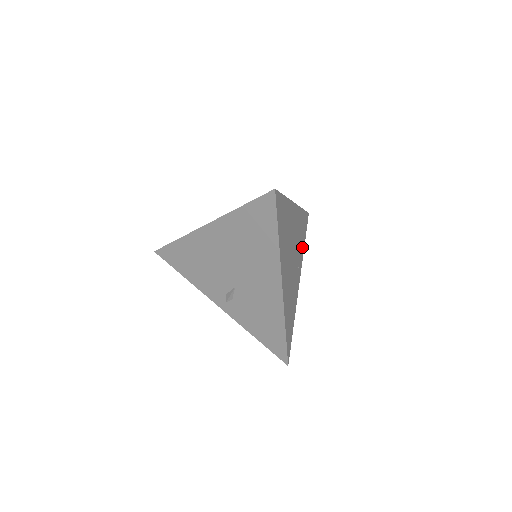
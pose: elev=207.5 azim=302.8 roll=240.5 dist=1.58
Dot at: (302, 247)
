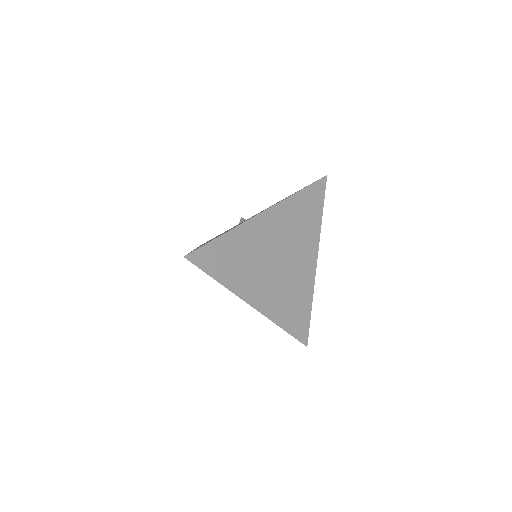
Dot at: (313, 225)
